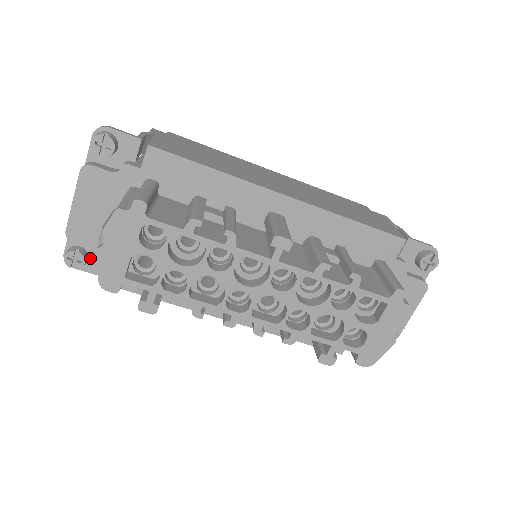
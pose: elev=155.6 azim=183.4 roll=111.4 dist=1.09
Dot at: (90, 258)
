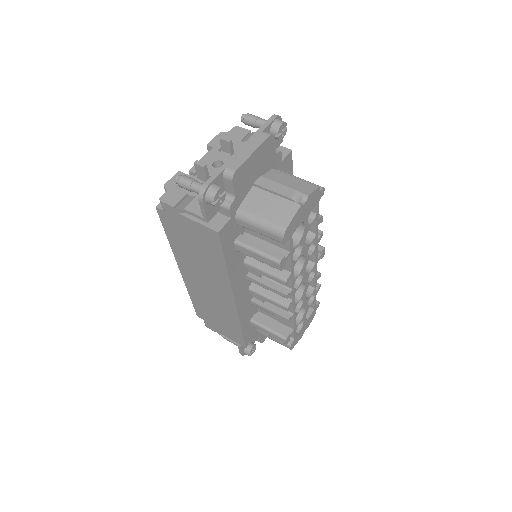
Dot at: occluded
